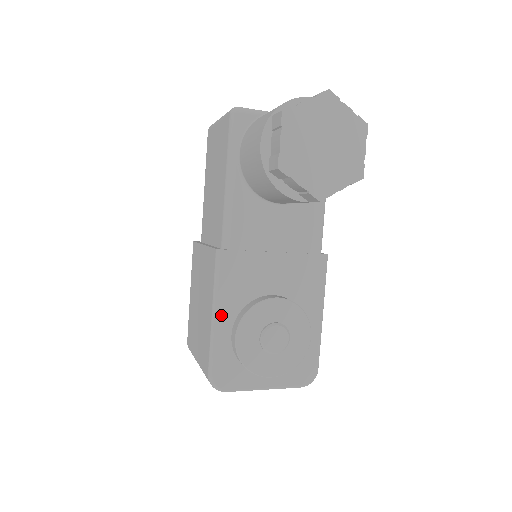
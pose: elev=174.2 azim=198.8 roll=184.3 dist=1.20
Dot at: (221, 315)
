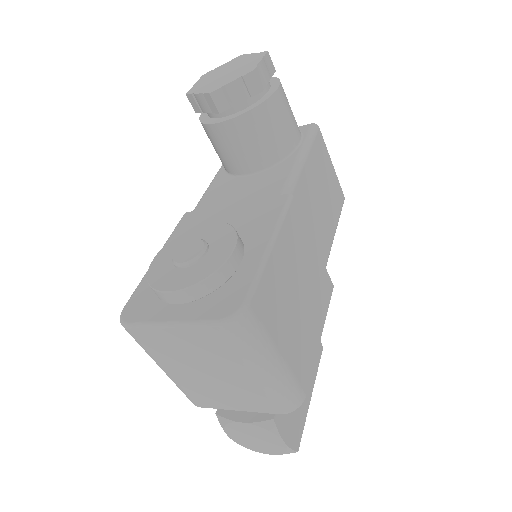
Dot at: occluded
